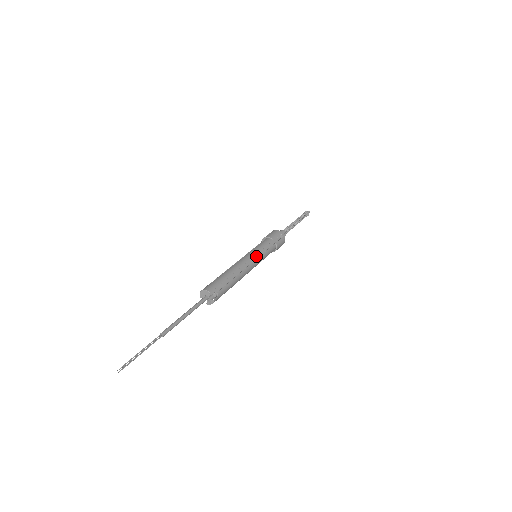
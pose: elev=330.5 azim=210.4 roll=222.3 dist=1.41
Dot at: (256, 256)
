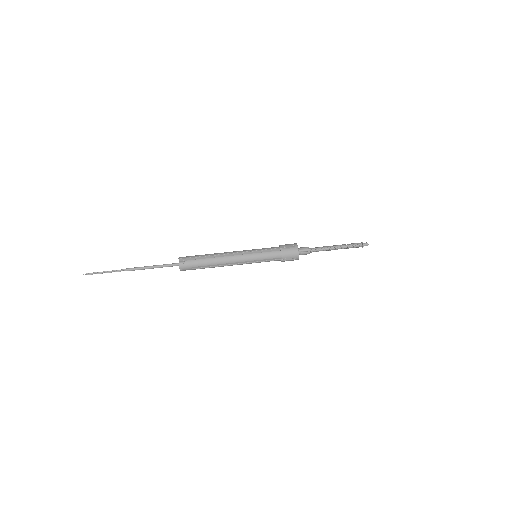
Dot at: (250, 253)
